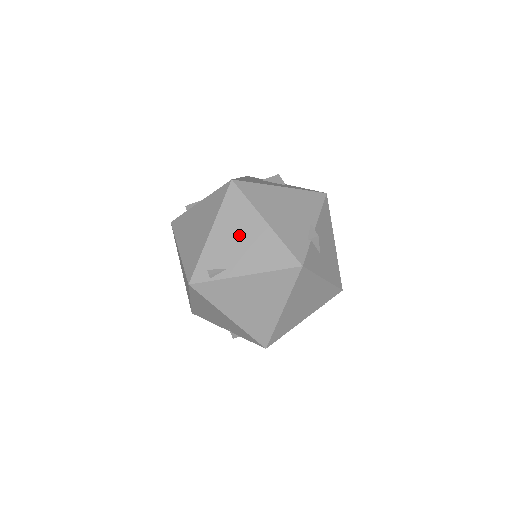
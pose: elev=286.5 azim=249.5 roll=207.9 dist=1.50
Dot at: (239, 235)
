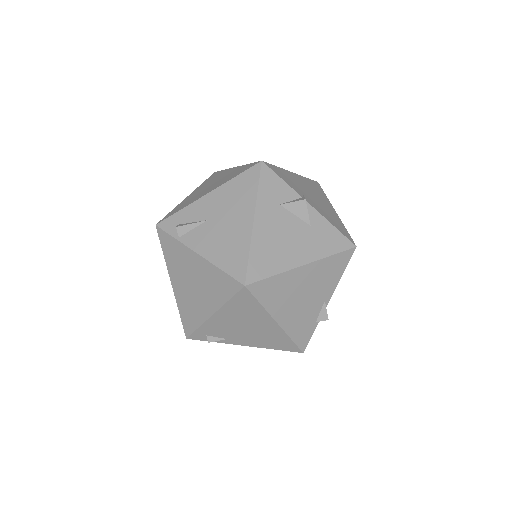
Dot at: (244, 324)
